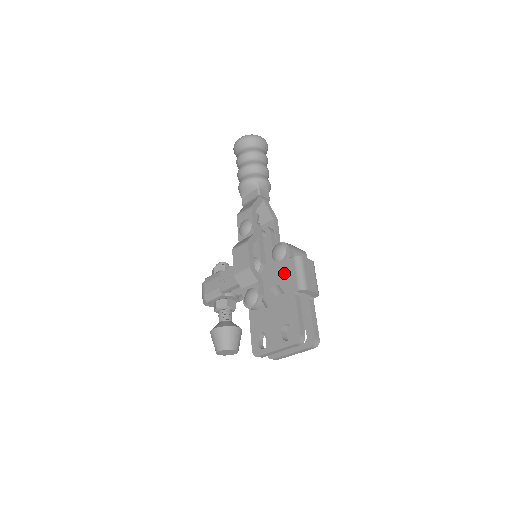
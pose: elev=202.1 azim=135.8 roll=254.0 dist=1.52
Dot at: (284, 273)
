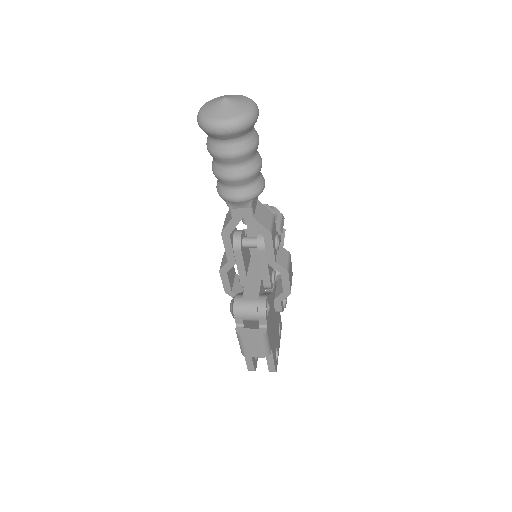
Dot at: occluded
